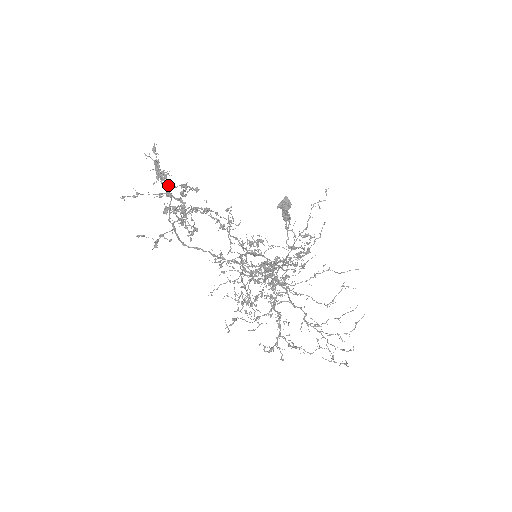
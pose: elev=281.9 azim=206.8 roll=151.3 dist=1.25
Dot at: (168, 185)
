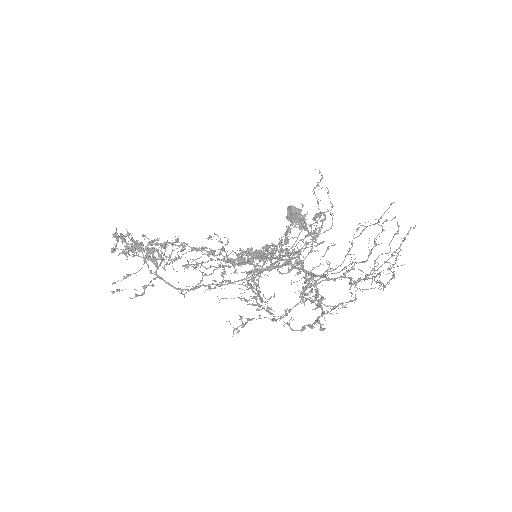
Dot at: occluded
